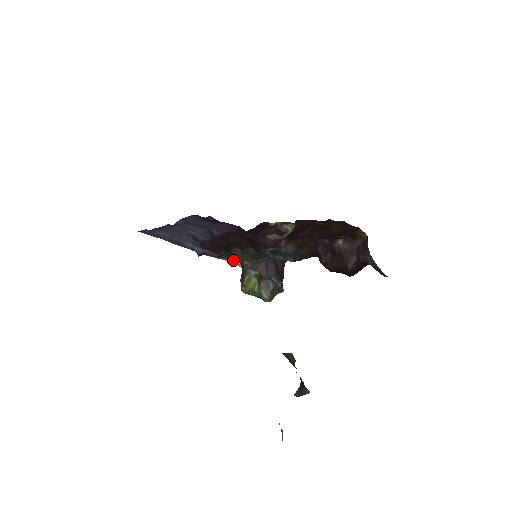
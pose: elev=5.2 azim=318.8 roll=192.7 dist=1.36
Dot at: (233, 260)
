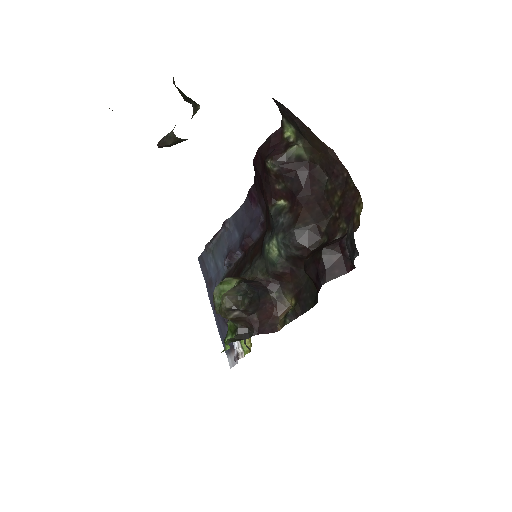
Dot at: occluded
